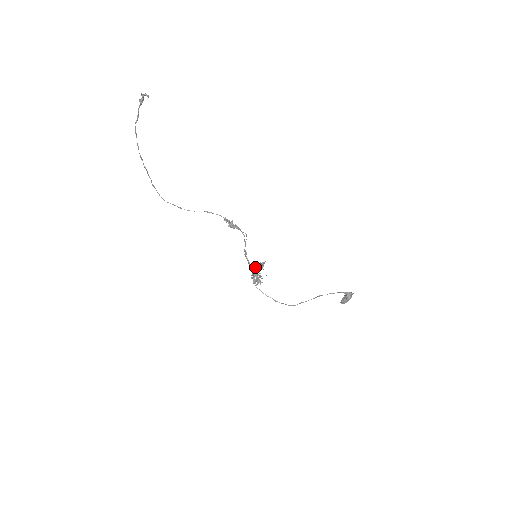
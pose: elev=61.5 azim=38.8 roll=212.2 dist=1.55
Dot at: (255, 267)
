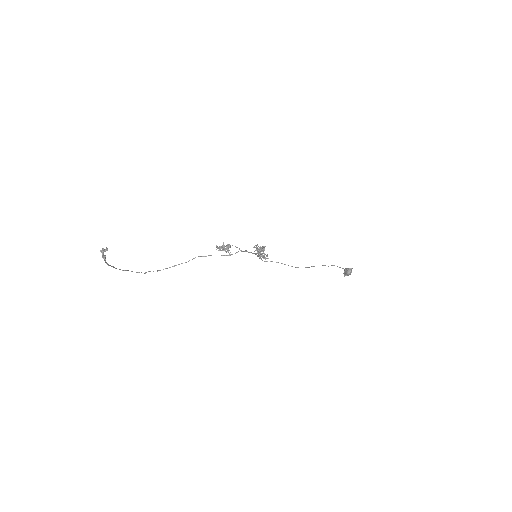
Dot at: (257, 251)
